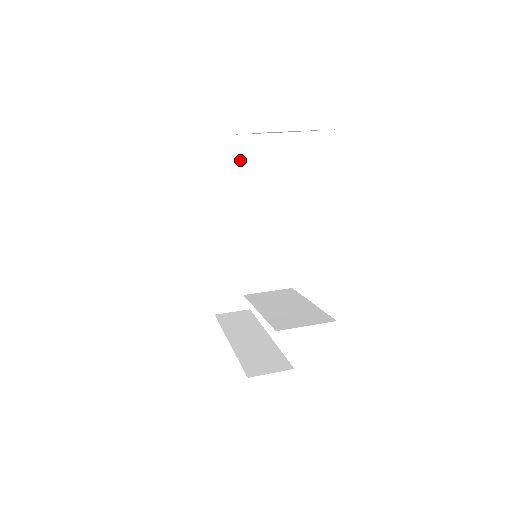
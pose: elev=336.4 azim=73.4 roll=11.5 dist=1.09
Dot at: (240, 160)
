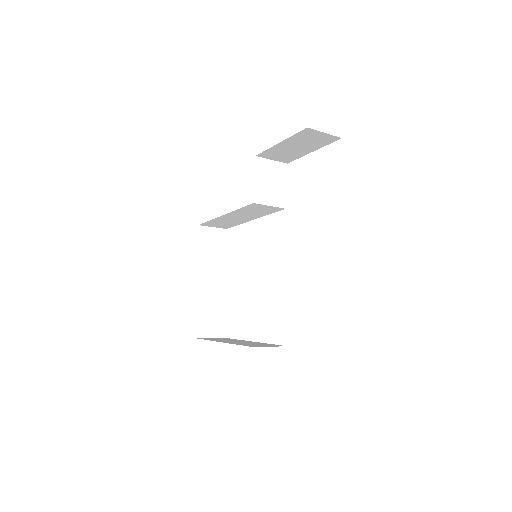
Dot at: (258, 174)
